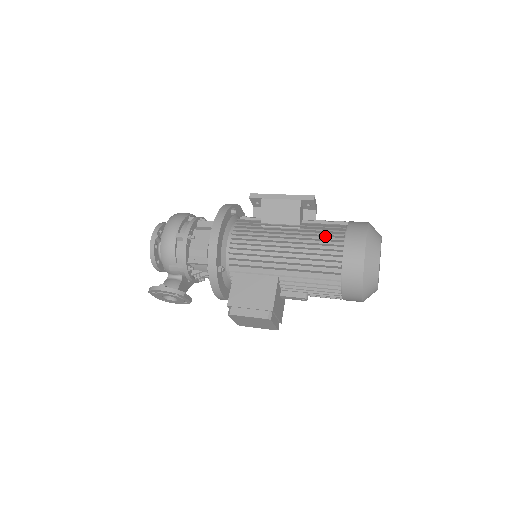
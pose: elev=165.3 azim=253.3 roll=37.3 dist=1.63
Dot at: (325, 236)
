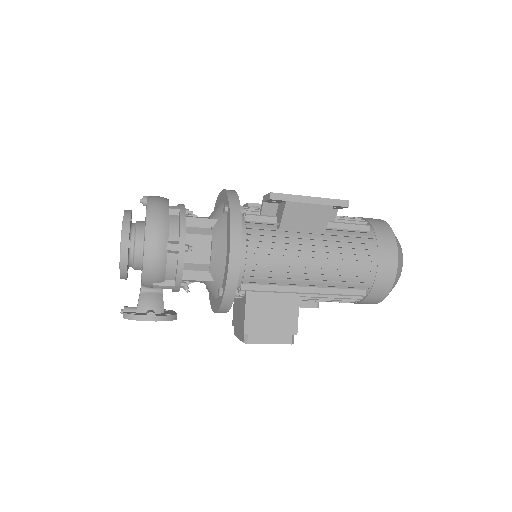
Dot at: (355, 248)
